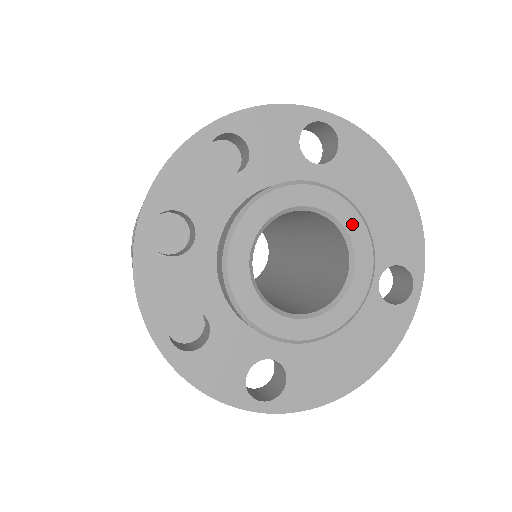
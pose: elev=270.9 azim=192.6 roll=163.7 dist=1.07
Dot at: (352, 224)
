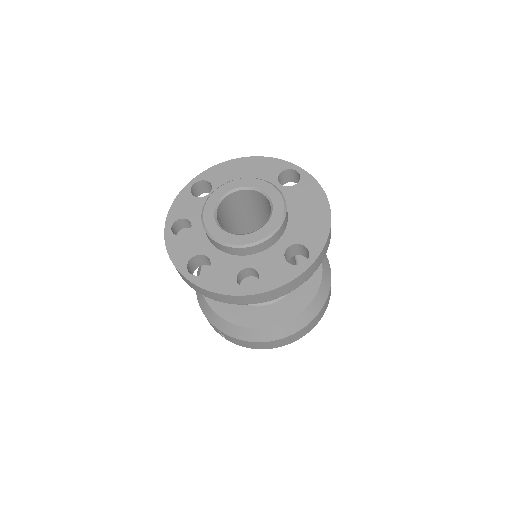
Dot at: (240, 184)
